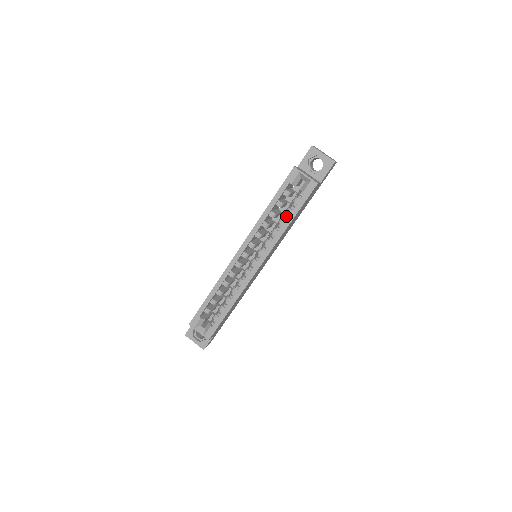
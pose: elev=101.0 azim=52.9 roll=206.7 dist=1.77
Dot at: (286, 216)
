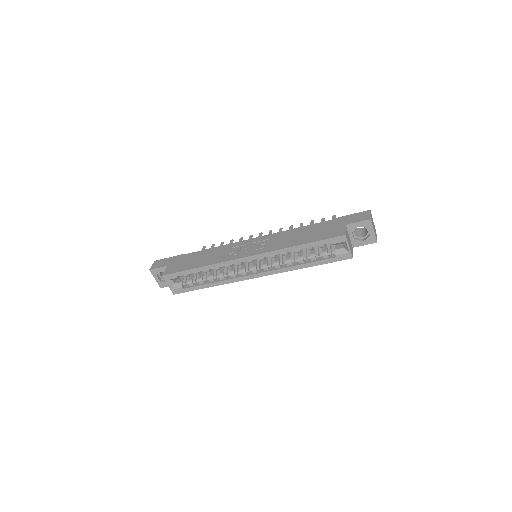
Dot at: occluded
